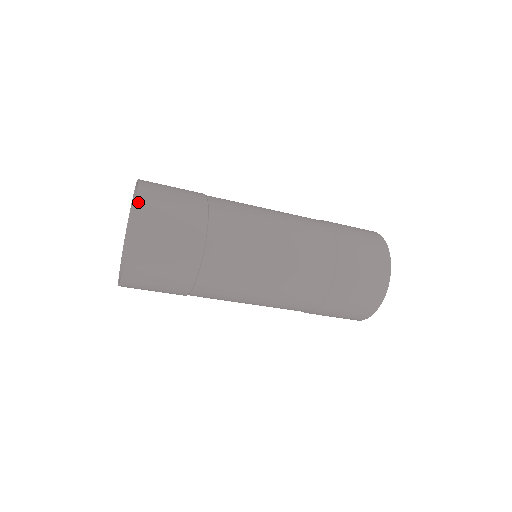
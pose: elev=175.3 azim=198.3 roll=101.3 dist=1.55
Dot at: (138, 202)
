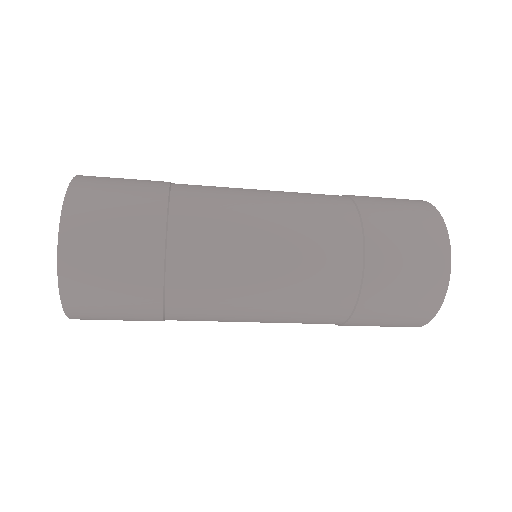
Dot at: (72, 184)
